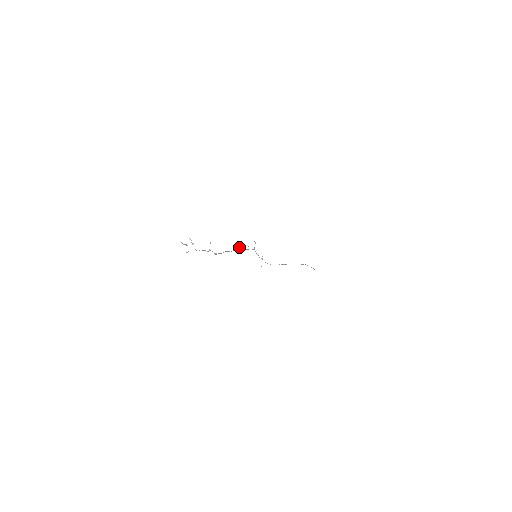
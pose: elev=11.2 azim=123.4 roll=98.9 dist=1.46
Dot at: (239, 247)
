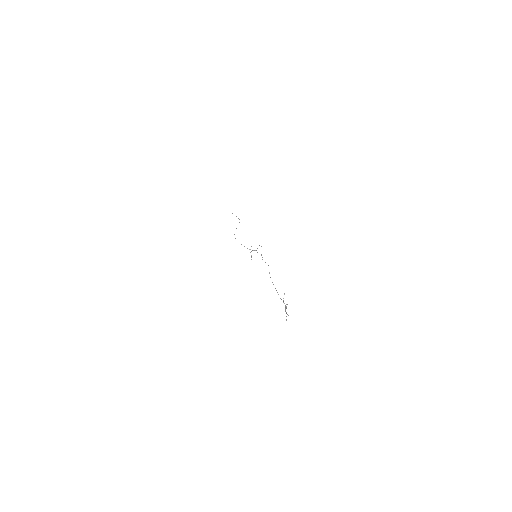
Dot at: occluded
